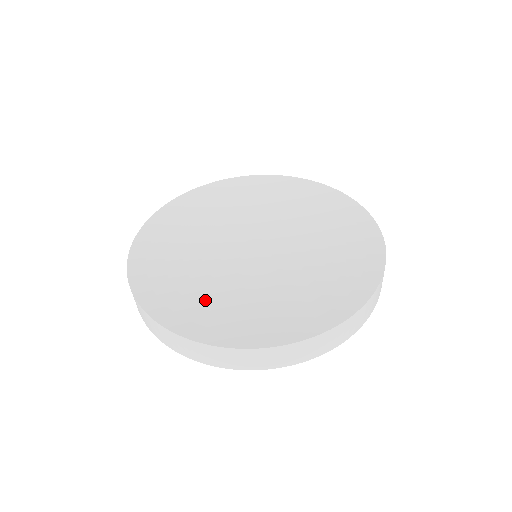
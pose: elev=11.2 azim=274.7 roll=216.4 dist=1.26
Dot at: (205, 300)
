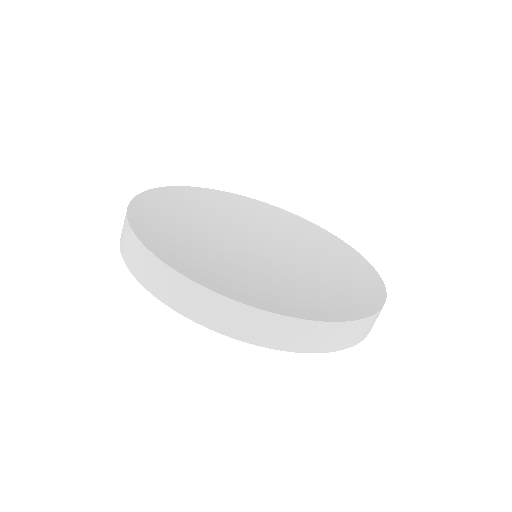
Dot at: (293, 293)
